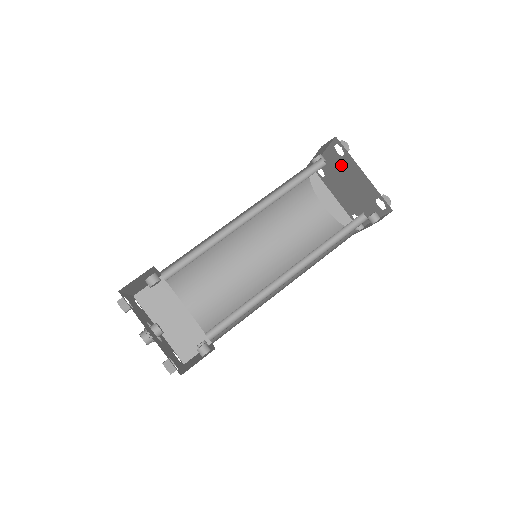
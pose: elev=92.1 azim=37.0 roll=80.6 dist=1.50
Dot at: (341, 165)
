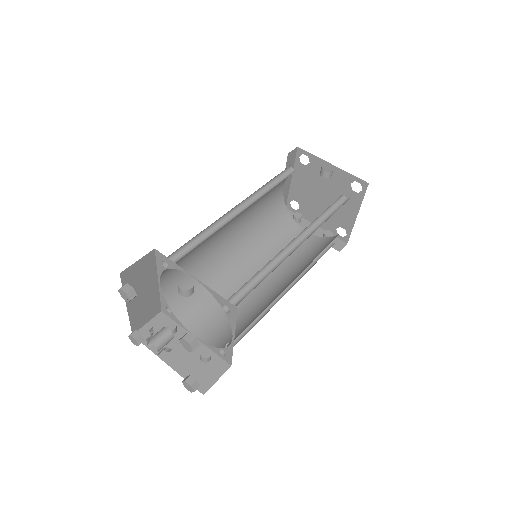
Dot at: (341, 189)
